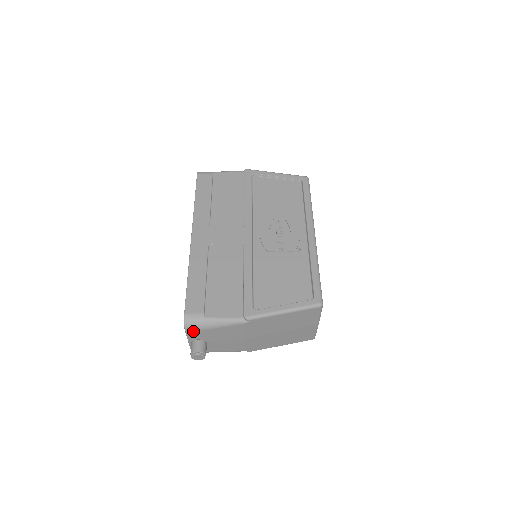
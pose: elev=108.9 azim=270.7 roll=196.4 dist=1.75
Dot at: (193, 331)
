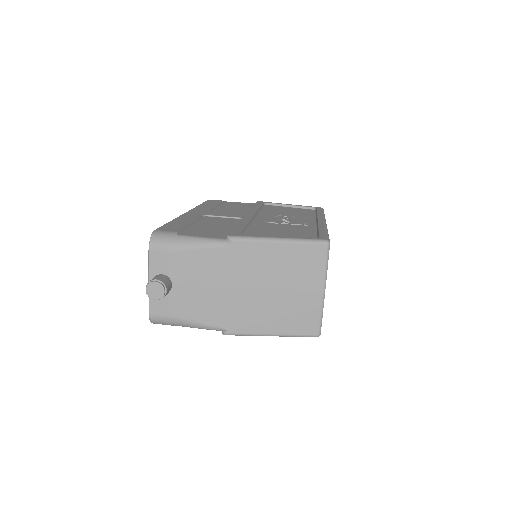
Dot at: (158, 252)
